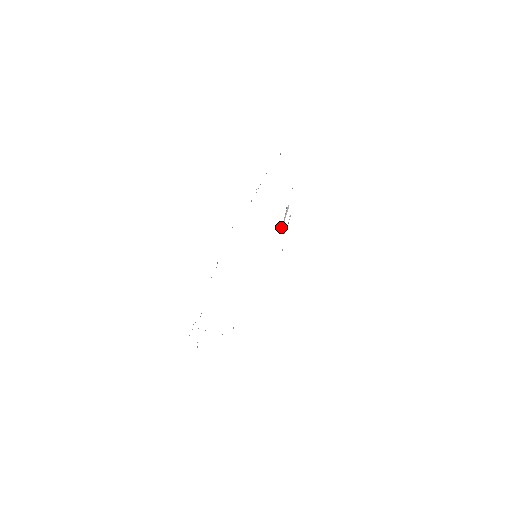
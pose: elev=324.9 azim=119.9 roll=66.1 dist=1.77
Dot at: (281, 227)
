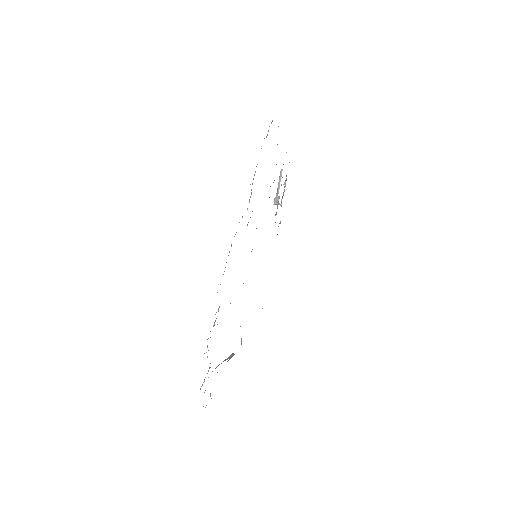
Dot at: (275, 198)
